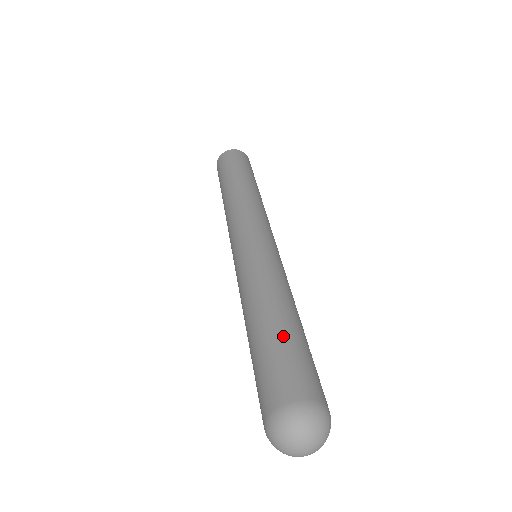
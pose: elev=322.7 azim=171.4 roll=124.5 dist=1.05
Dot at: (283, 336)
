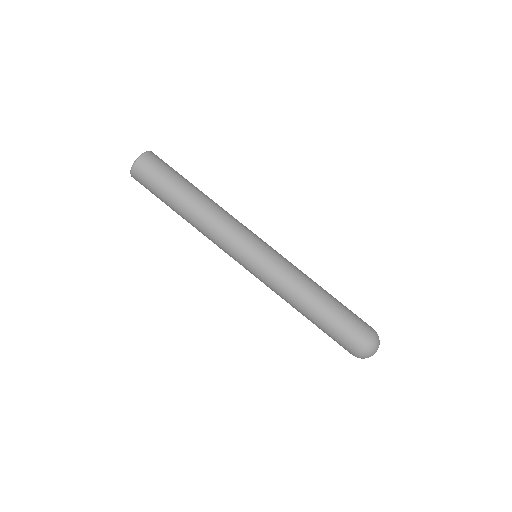
Dot at: (327, 323)
